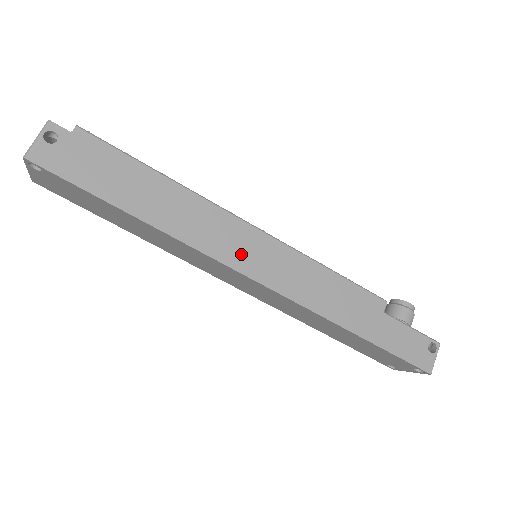
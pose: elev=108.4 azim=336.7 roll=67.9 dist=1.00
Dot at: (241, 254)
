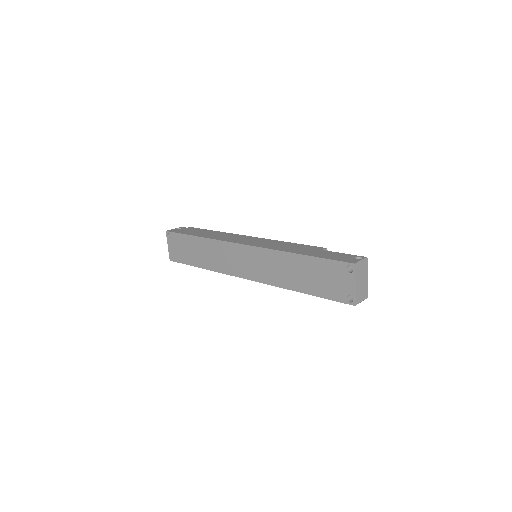
Dot at: (240, 240)
